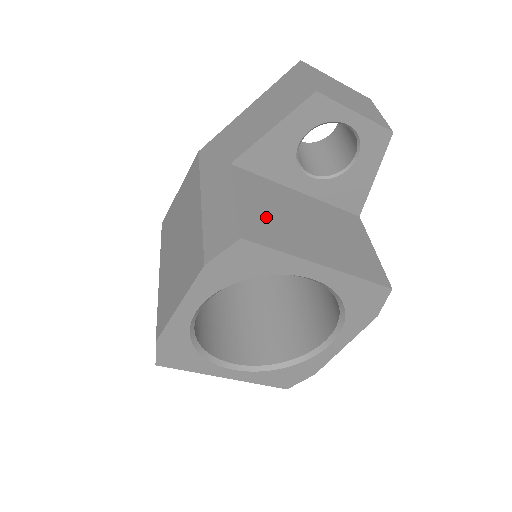
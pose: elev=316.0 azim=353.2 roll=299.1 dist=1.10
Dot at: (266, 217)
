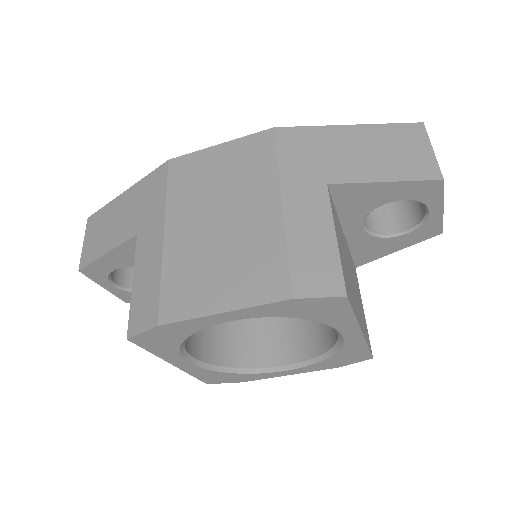
Dot at: (345, 266)
